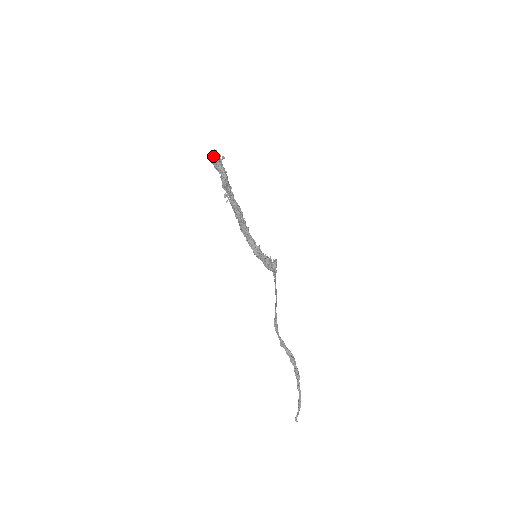
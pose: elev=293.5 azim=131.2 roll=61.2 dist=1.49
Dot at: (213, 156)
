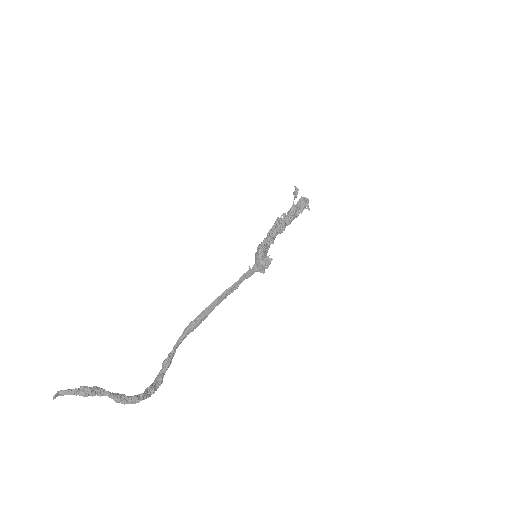
Dot at: (303, 197)
